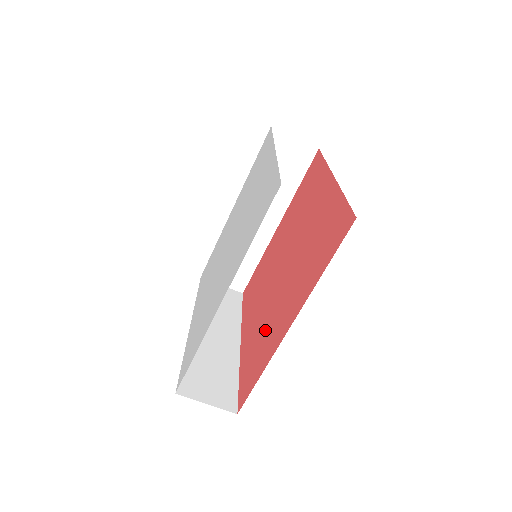
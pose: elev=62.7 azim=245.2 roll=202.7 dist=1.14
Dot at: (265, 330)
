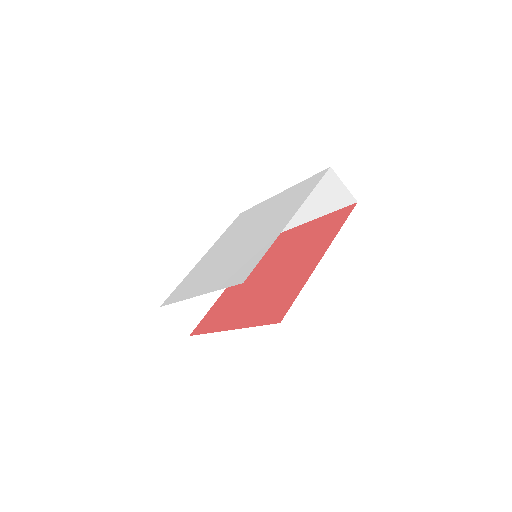
Dot at: (279, 288)
